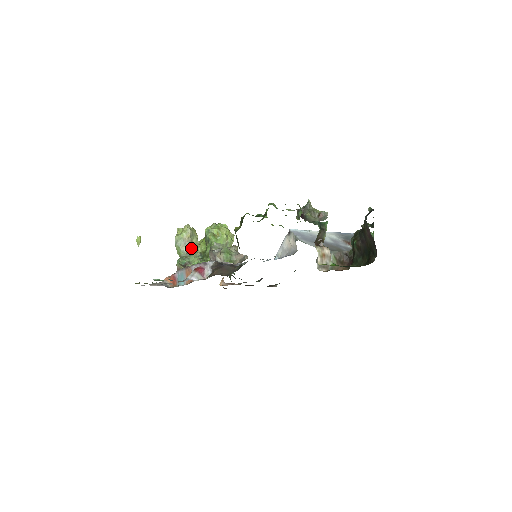
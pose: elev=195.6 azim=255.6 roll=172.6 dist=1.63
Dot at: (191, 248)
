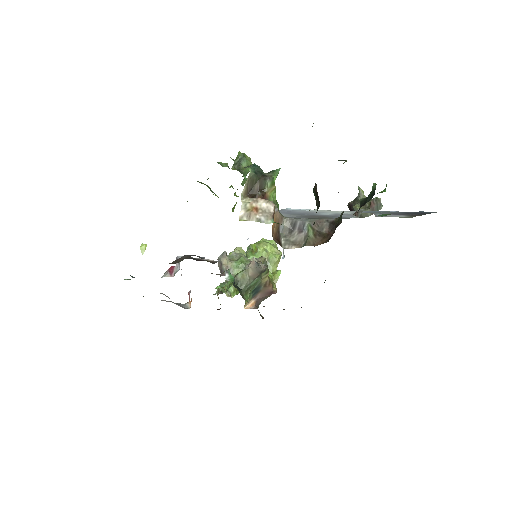
Dot at: occluded
